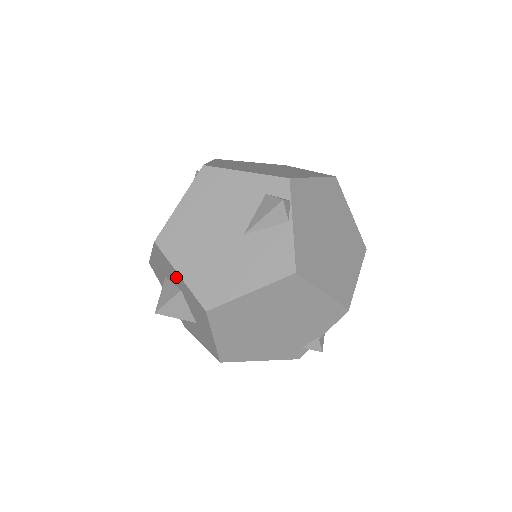
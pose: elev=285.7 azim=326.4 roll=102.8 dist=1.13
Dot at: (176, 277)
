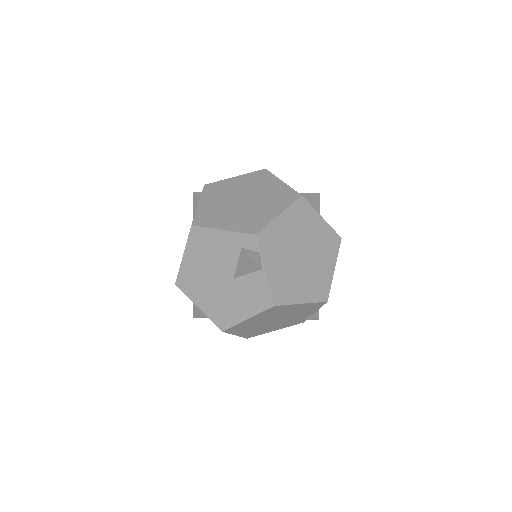
Dot at: occluded
